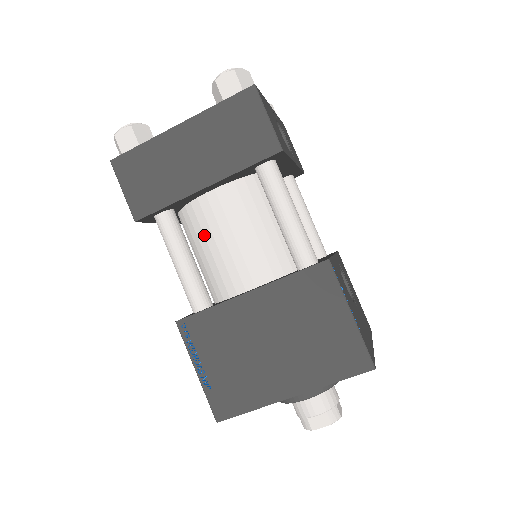
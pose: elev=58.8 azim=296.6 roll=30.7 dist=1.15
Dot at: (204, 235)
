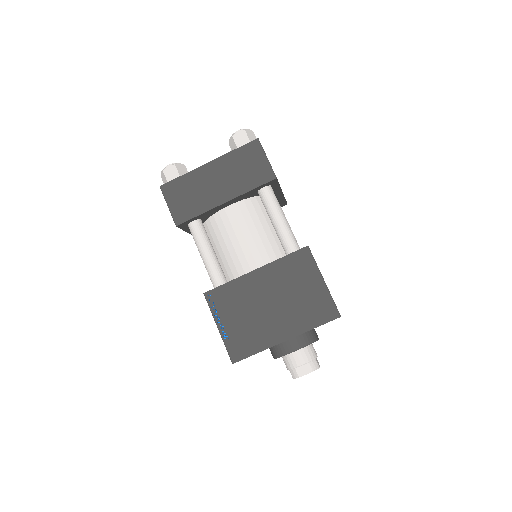
Dot at: (222, 236)
